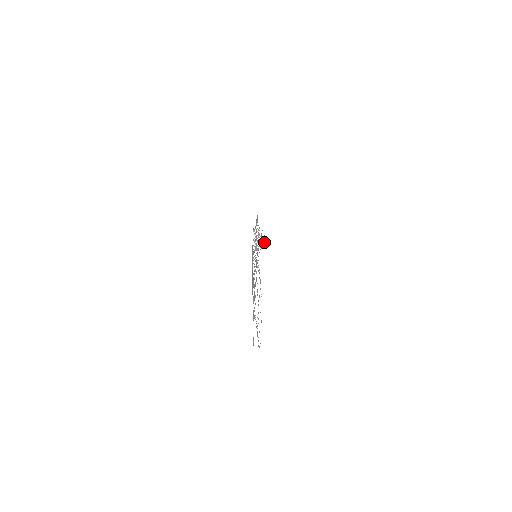
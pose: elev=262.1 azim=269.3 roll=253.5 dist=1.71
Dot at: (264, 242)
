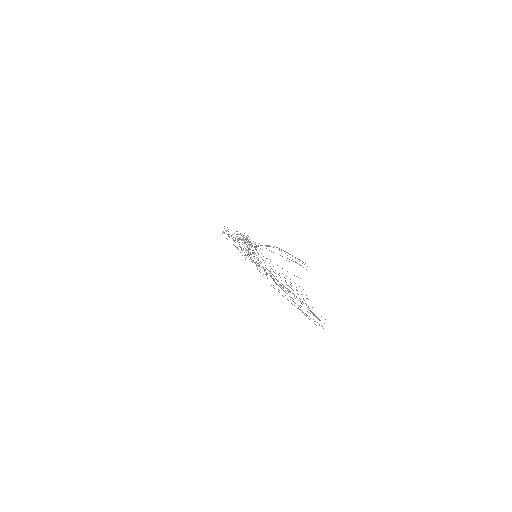
Dot at: occluded
